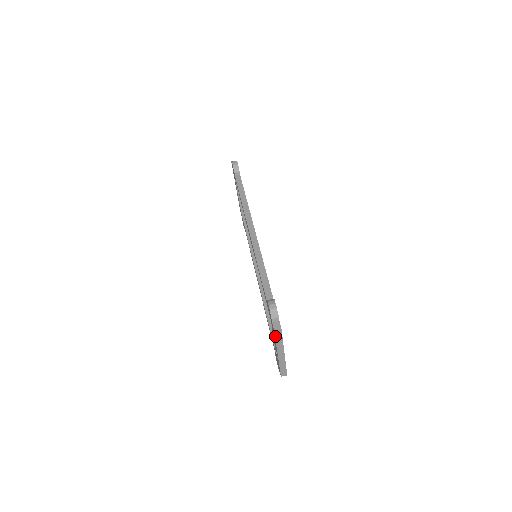
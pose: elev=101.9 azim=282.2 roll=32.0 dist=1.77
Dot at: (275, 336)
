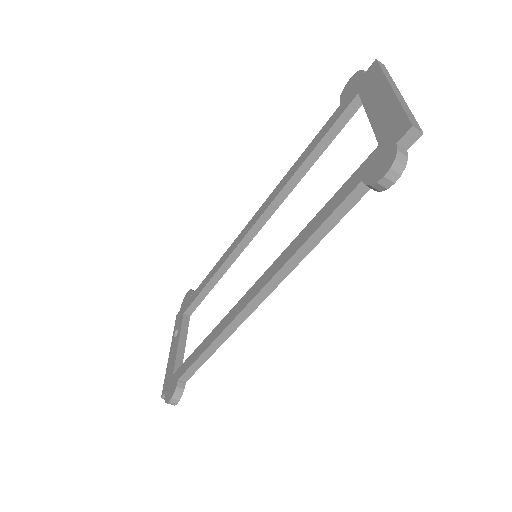
Dot at: (163, 387)
